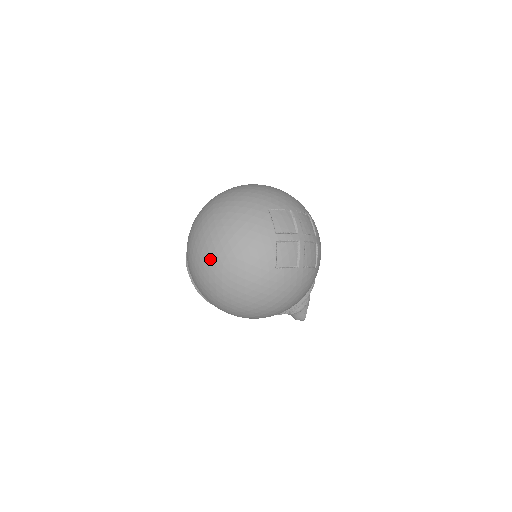
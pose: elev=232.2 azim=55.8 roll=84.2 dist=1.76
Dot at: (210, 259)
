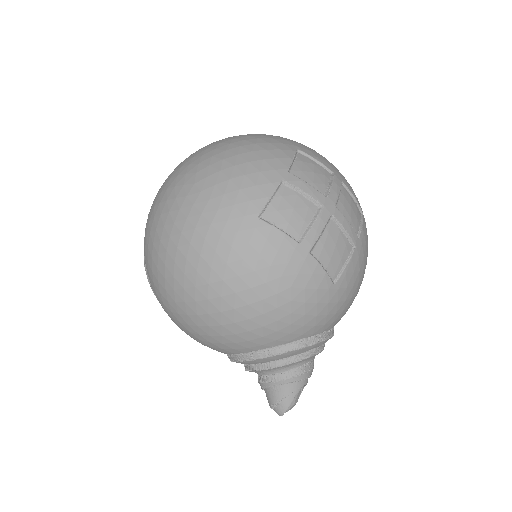
Dot at: (174, 178)
